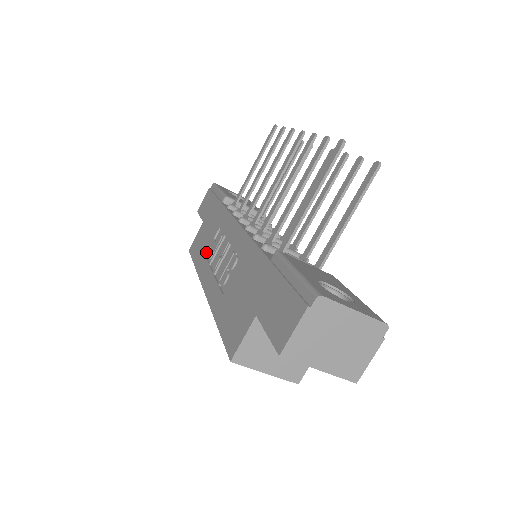
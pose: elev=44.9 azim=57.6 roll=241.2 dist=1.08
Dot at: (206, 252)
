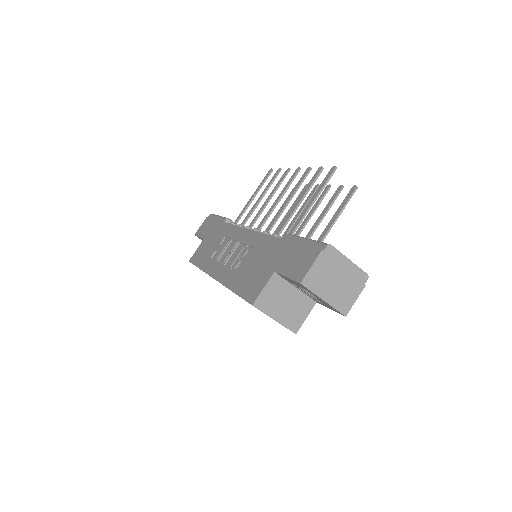
Dot at: (212, 255)
